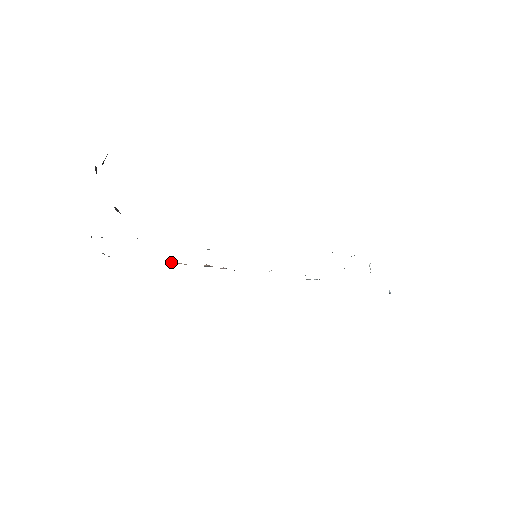
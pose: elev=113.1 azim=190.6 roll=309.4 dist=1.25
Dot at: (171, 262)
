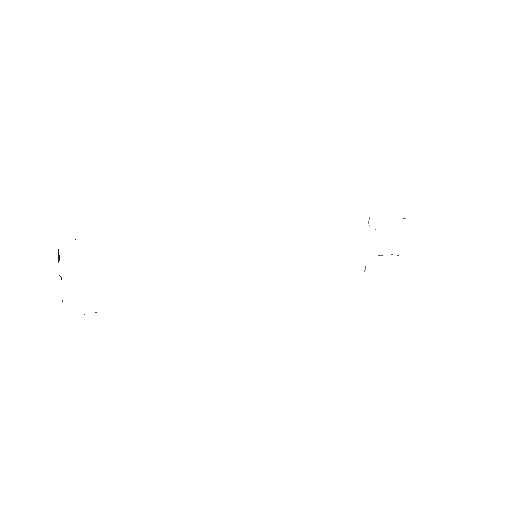
Dot at: occluded
